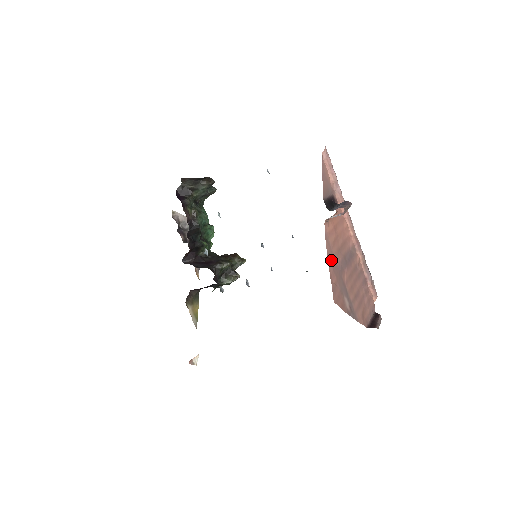
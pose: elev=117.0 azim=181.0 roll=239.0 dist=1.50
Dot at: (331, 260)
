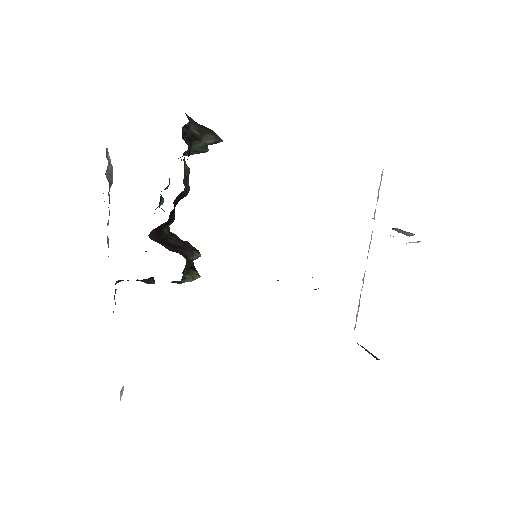
Dot at: occluded
